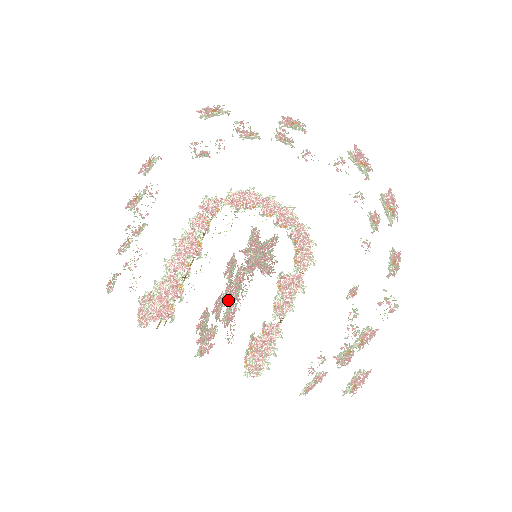
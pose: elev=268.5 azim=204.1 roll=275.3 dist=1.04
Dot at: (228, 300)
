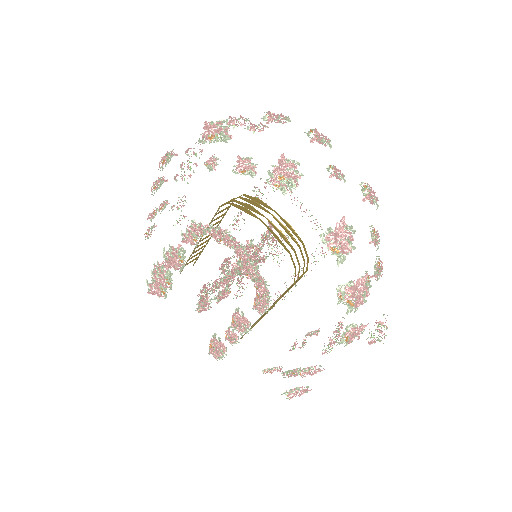
Dot at: (223, 285)
